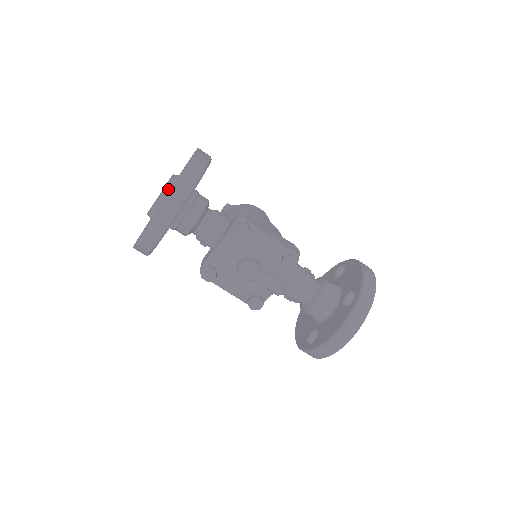
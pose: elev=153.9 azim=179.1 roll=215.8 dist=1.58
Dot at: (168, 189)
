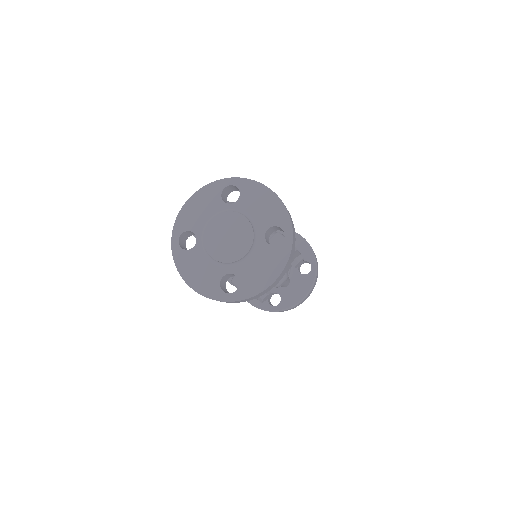
Dot at: (256, 238)
